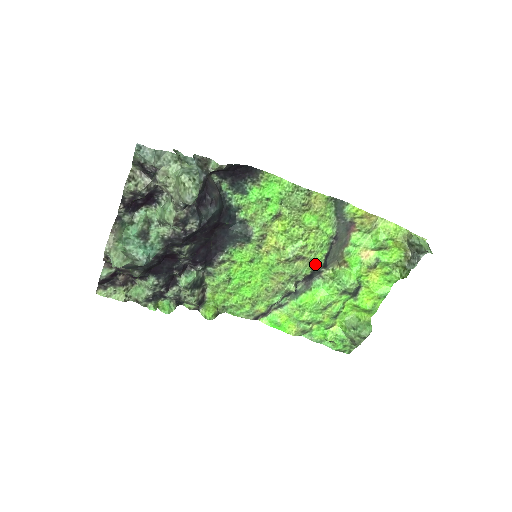
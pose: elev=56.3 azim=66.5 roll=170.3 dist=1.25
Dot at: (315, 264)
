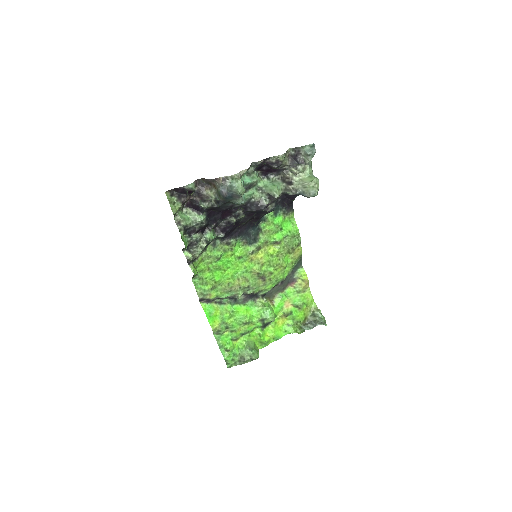
Dot at: (263, 289)
